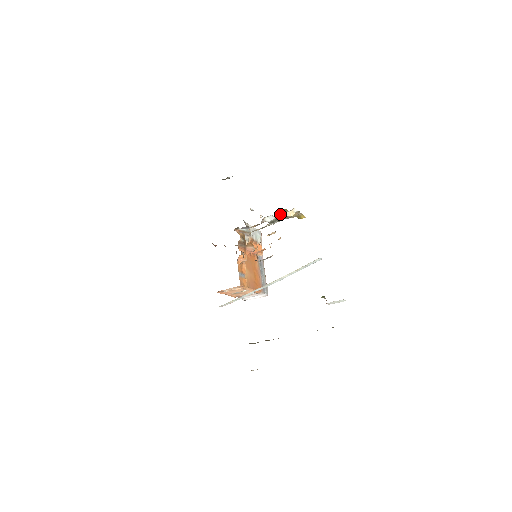
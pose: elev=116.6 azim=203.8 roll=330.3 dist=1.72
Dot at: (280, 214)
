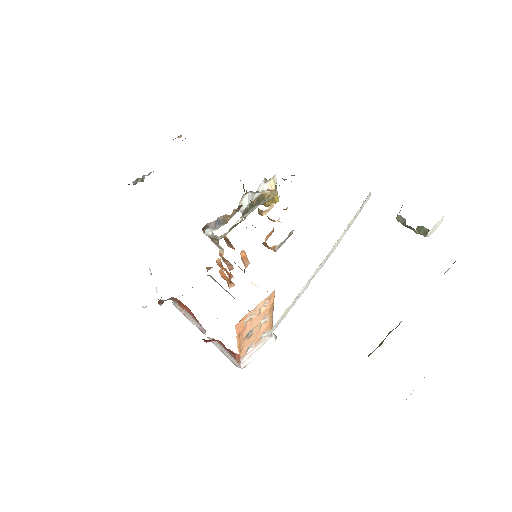
Dot at: occluded
